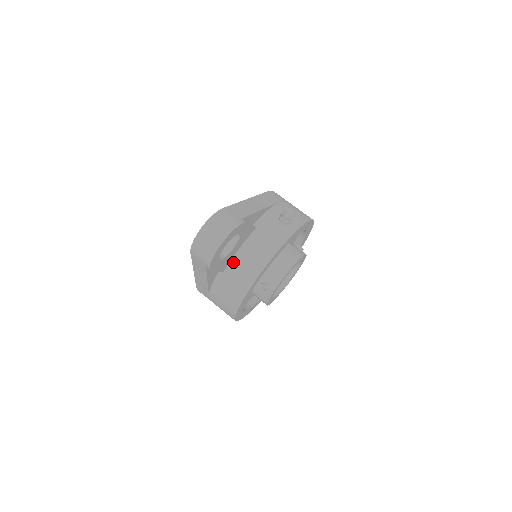
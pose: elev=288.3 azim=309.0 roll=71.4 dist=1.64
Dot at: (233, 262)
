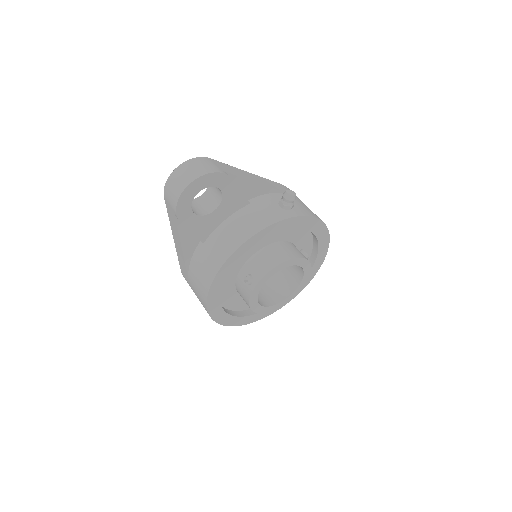
Dot at: (215, 233)
